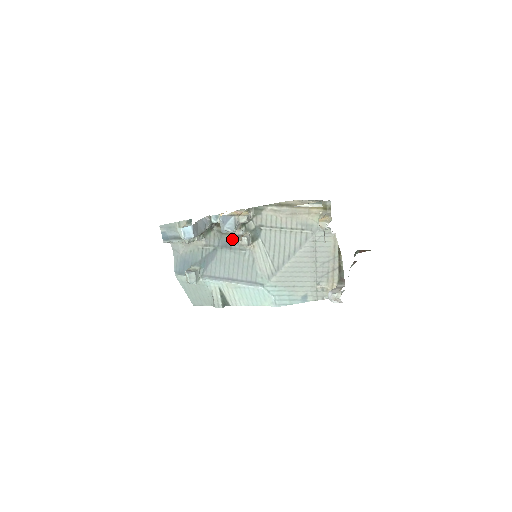
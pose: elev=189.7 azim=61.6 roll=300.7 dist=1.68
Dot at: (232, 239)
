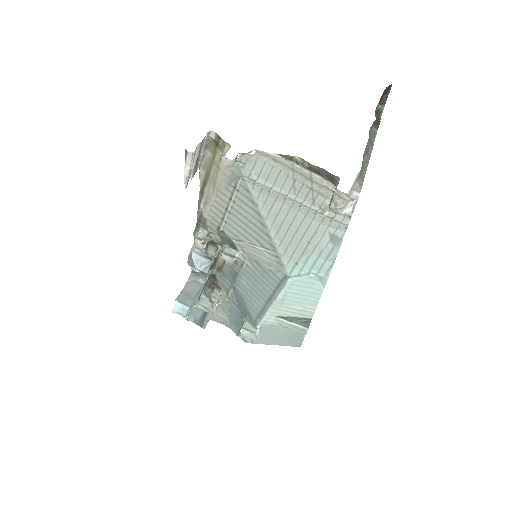
Dot at: (229, 265)
